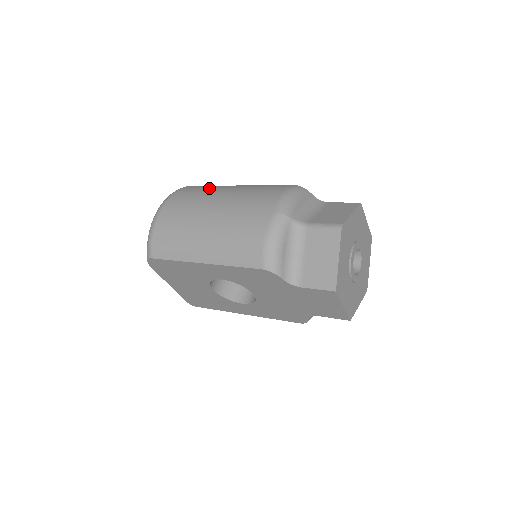
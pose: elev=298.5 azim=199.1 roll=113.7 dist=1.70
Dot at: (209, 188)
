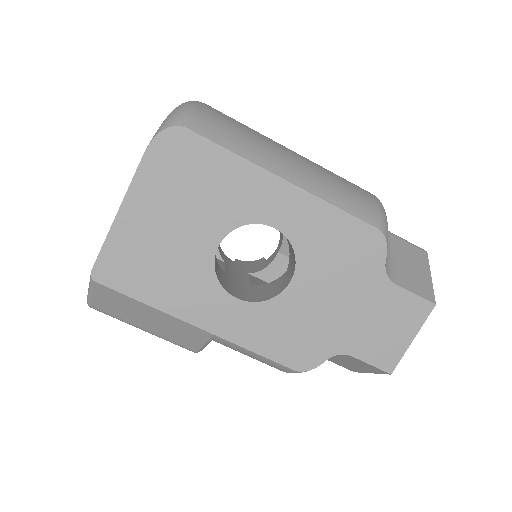
Dot at: occluded
